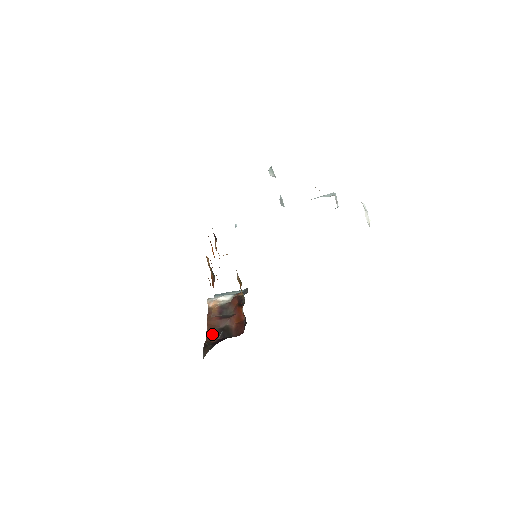
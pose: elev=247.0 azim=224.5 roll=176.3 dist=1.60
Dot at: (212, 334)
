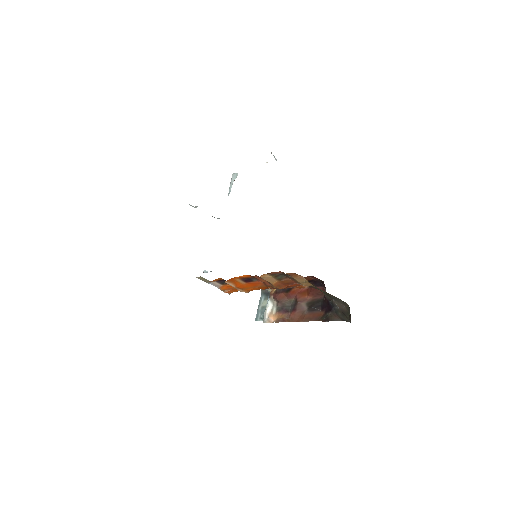
Dot at: (312, 316)
